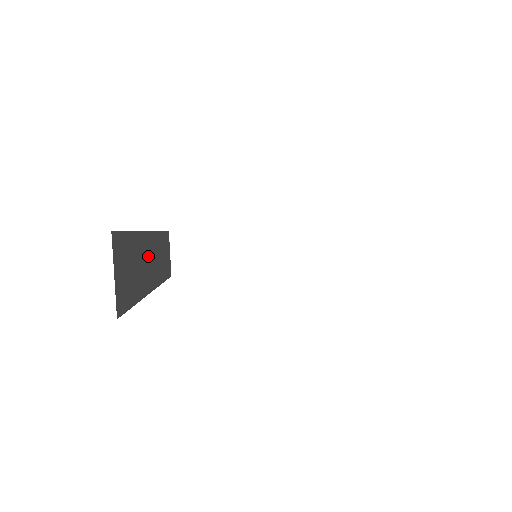
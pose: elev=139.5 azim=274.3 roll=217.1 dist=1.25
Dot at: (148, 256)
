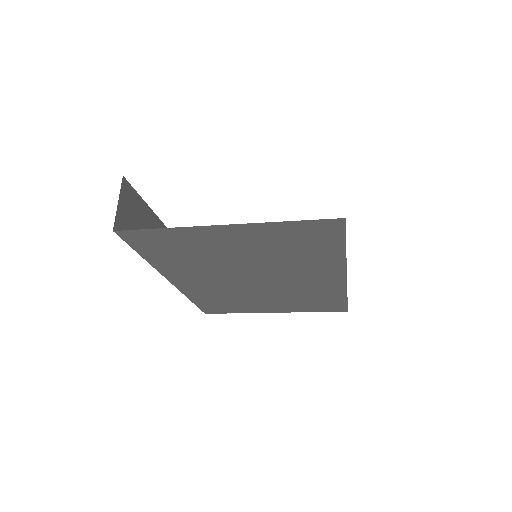
Dot at: occluded
